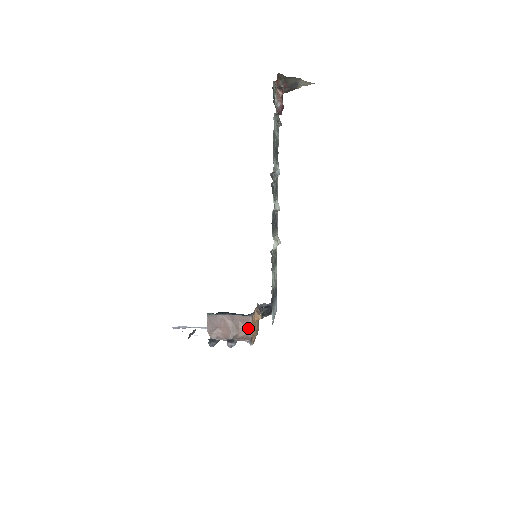
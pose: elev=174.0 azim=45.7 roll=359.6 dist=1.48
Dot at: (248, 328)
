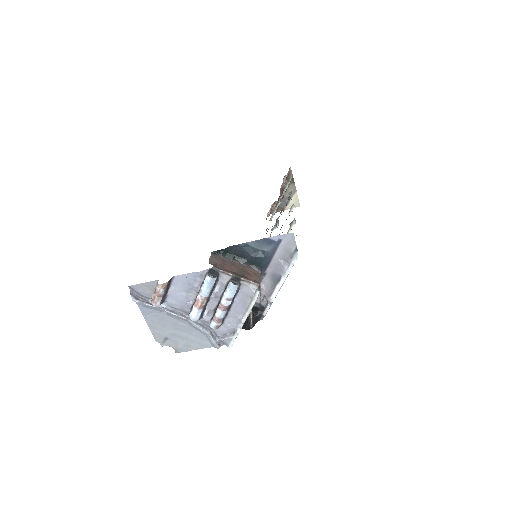
Dot at: (256, 278)
